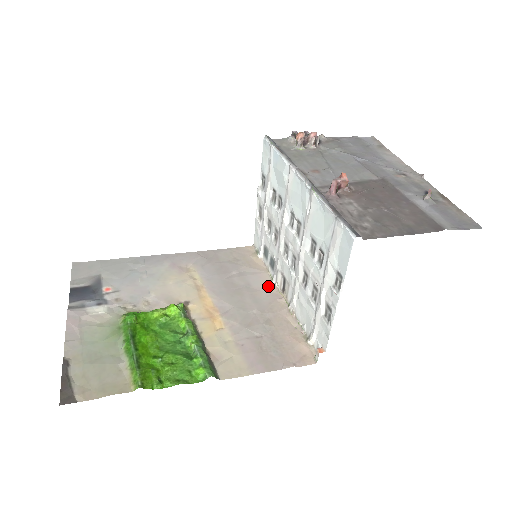
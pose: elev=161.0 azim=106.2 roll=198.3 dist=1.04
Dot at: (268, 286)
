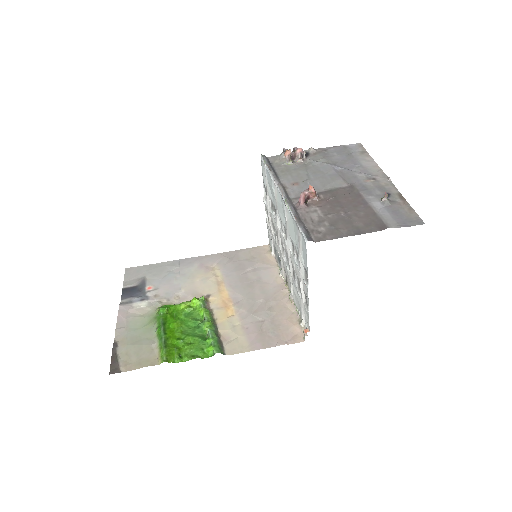
Dot at: (276, 279)
